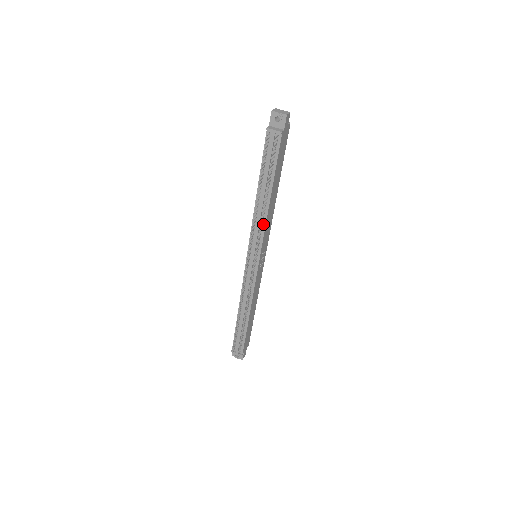
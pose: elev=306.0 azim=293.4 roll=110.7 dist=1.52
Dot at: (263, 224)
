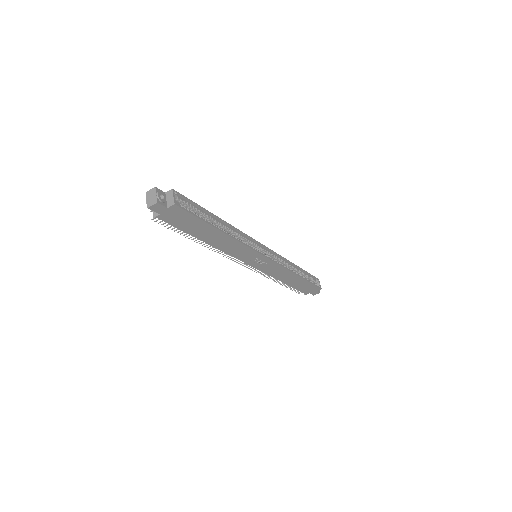
Dot at: (224, 250)
